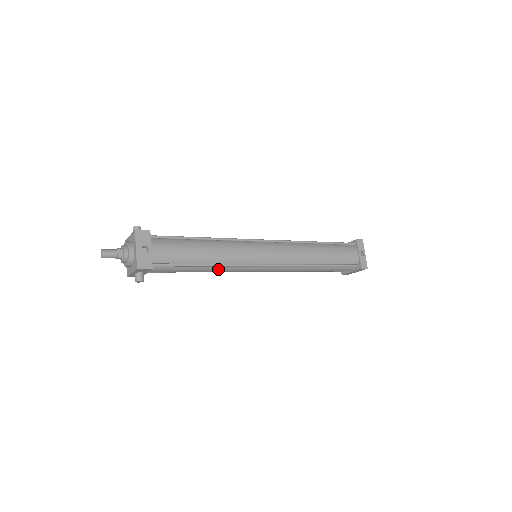
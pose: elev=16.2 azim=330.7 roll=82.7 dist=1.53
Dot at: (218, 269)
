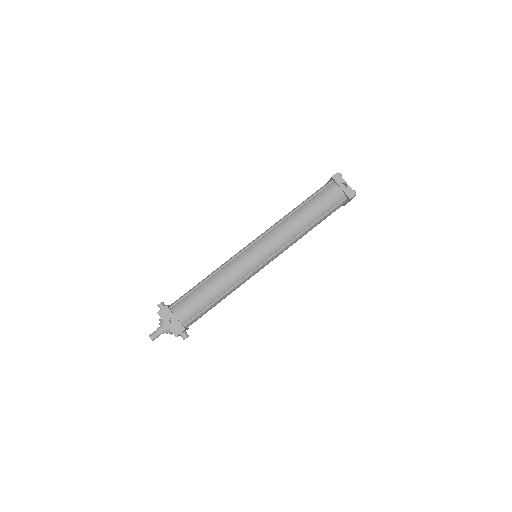
Dot at: (232, 291)
